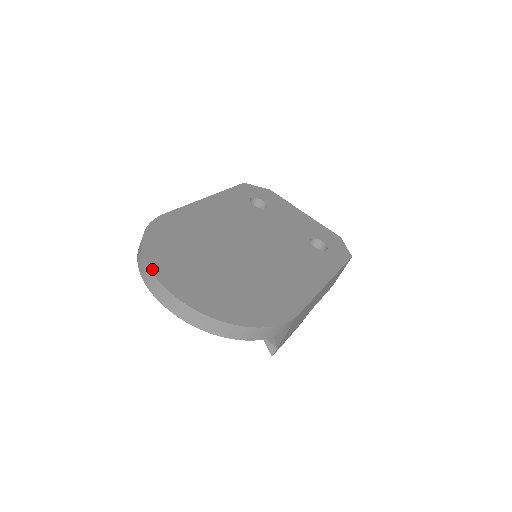
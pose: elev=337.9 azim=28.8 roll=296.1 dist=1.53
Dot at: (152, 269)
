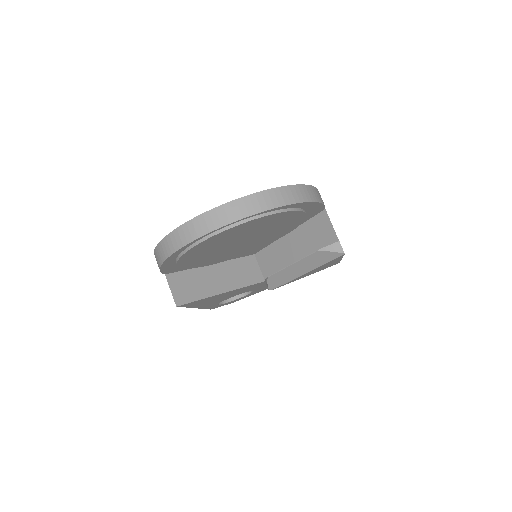
Dot at: (187, 223)
